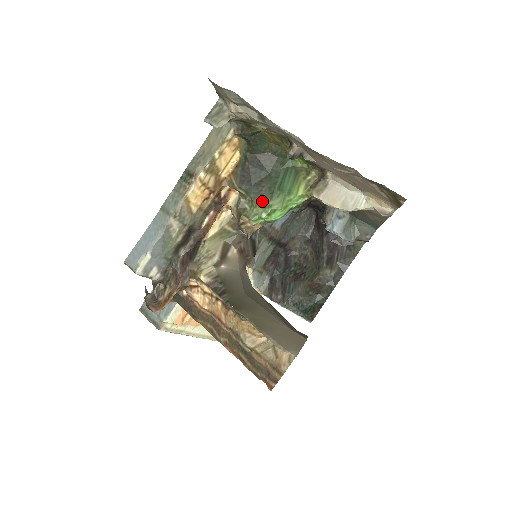
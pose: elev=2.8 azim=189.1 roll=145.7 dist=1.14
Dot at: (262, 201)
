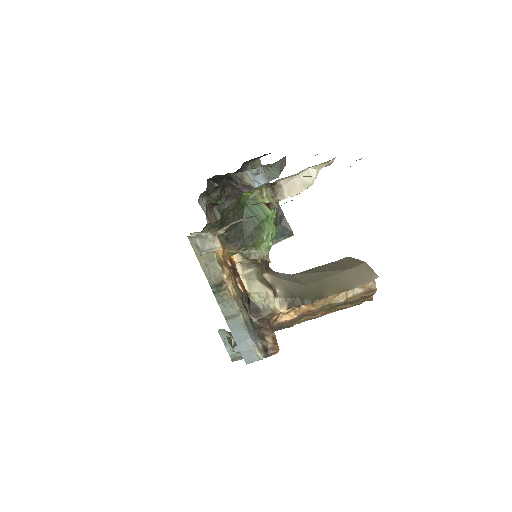
Dot at: (260, 239)
